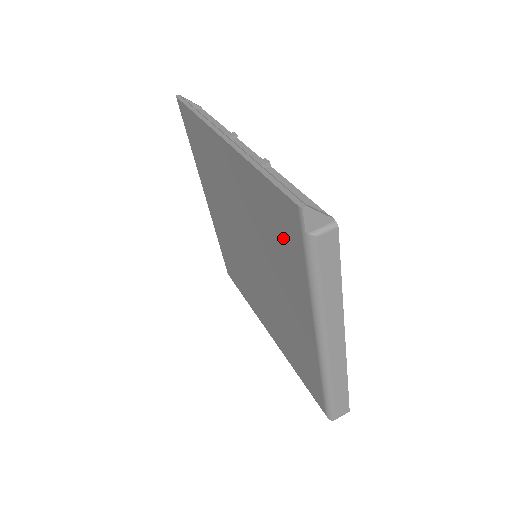
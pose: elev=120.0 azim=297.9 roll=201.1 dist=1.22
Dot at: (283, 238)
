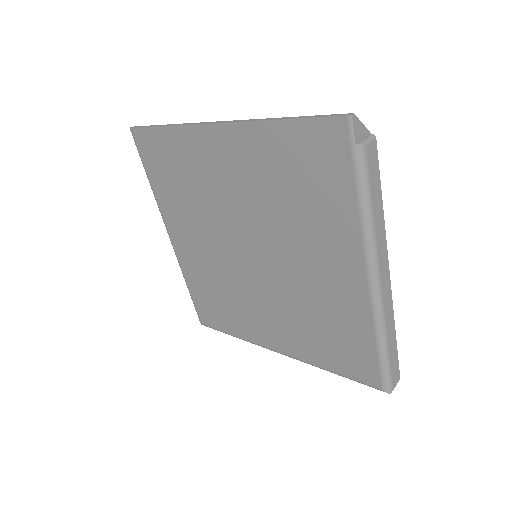
Dot at: (317, 179)
